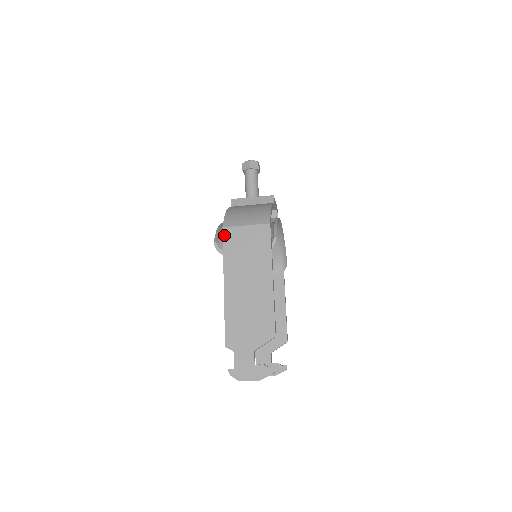
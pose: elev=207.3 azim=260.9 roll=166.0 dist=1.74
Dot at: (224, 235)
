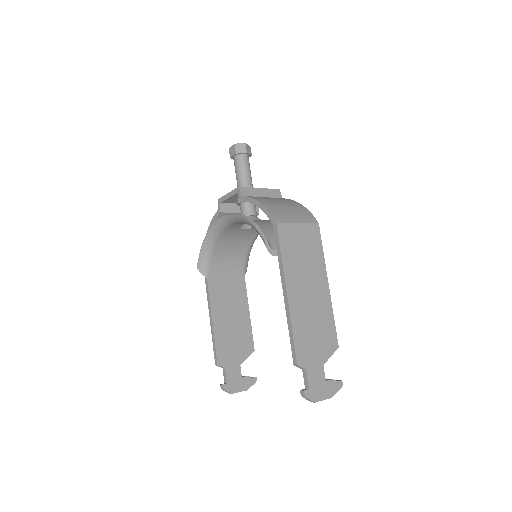
Dot at: (279, 232)
